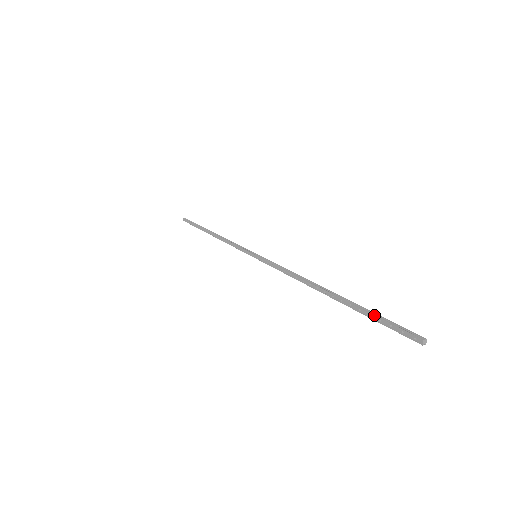
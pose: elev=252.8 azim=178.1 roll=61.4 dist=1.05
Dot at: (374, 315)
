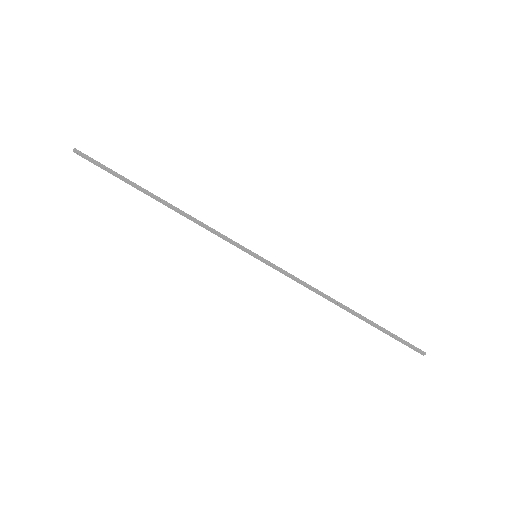
Dot at: (393, 336)
